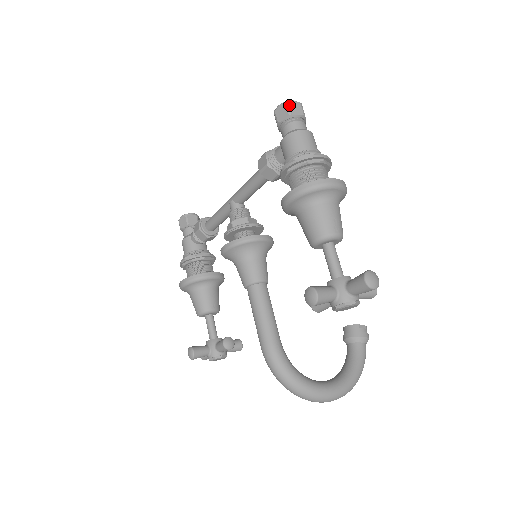
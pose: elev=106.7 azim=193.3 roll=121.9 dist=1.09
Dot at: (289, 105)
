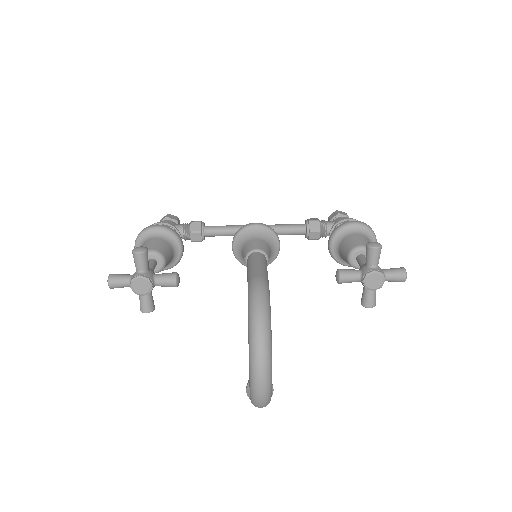
Dot at: occluded
